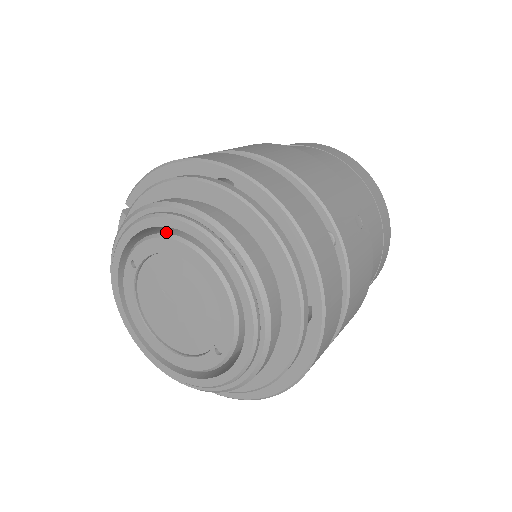
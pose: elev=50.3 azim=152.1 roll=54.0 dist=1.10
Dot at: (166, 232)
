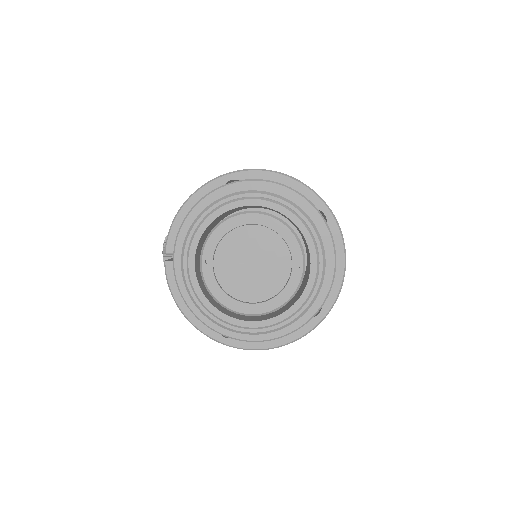
Dot at: (220, 222)
